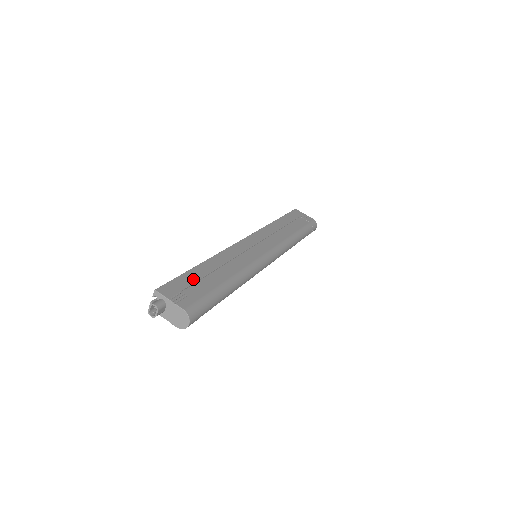
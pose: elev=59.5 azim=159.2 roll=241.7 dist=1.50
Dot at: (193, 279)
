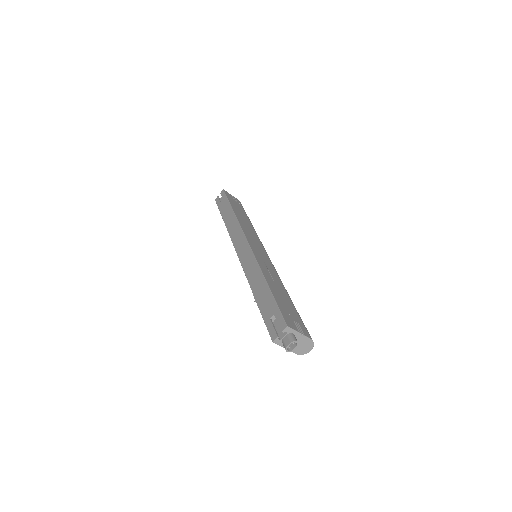
Dot at: (283, 303)
